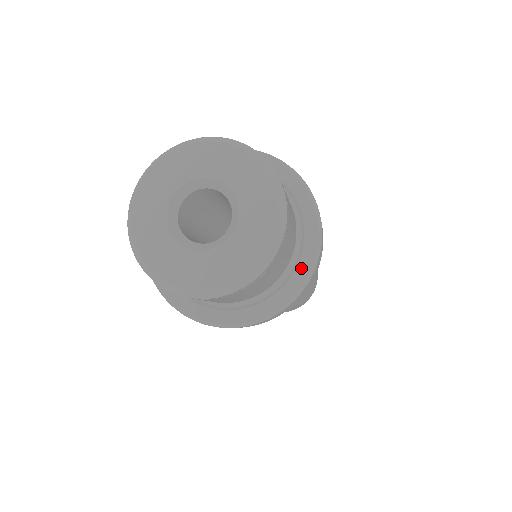
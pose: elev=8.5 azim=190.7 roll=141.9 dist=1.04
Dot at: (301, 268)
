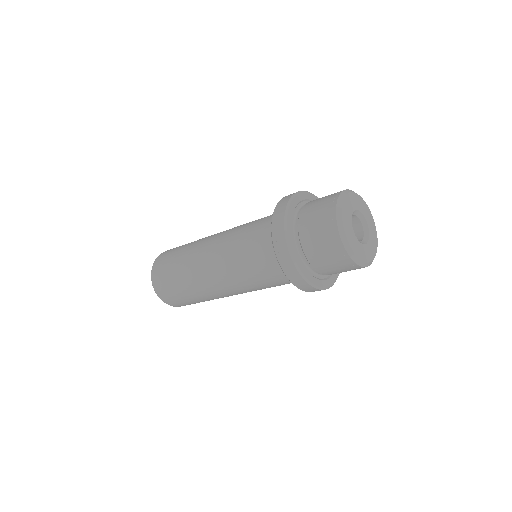
Dot at: (331, 280)
